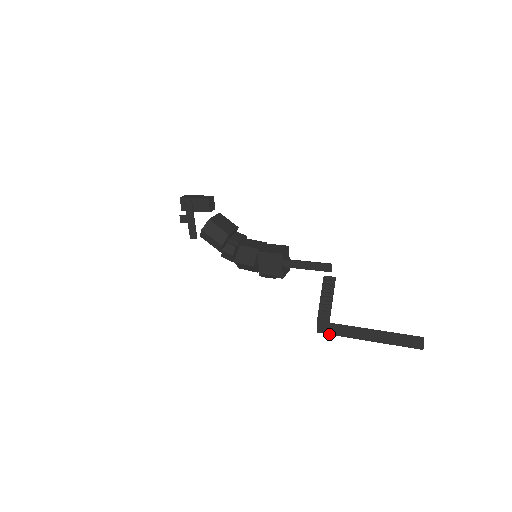
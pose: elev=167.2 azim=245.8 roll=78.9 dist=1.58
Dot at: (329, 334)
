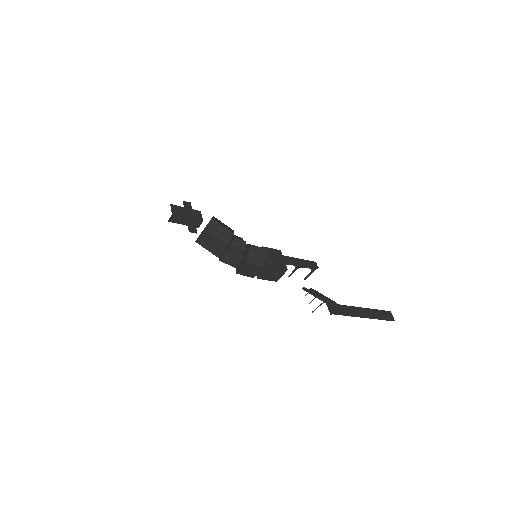
Dot at: occluded
